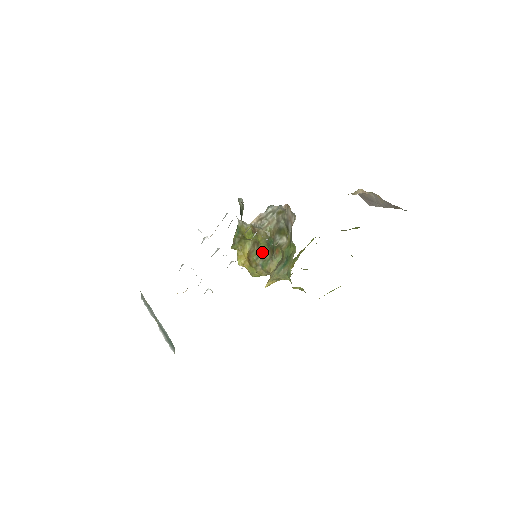
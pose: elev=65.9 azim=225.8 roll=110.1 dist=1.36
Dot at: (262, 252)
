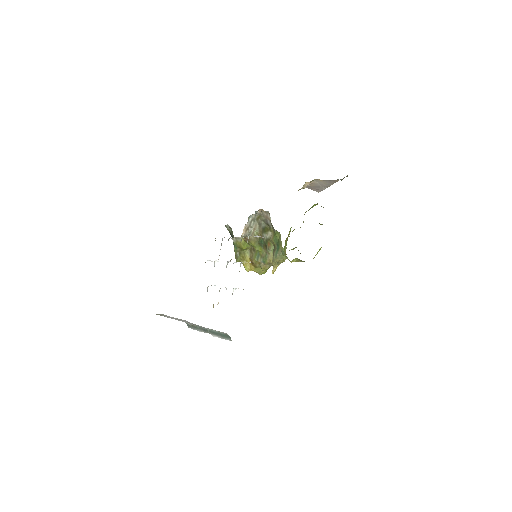
Dot at: (259, 253)
